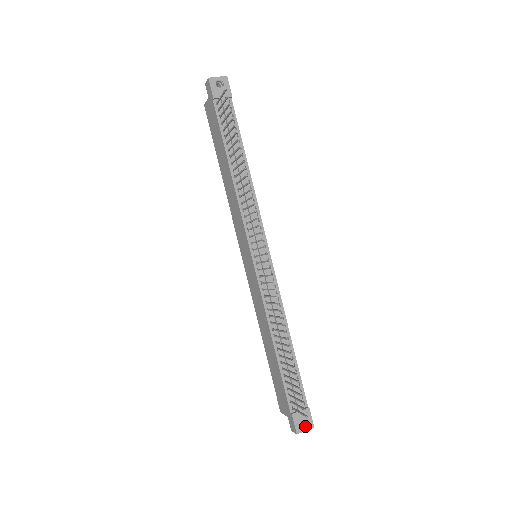
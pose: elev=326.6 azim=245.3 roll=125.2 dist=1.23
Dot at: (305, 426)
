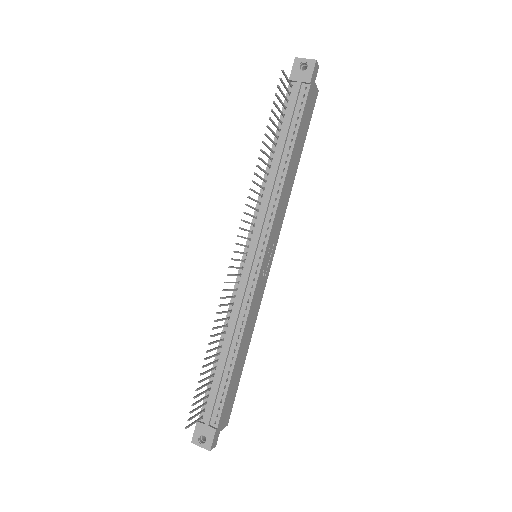
Dot at: (203, 443)
